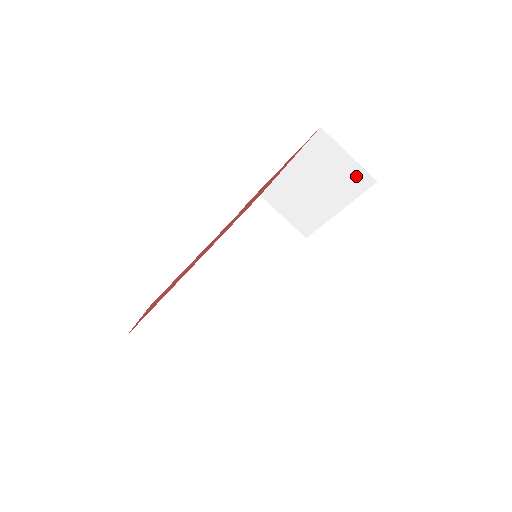
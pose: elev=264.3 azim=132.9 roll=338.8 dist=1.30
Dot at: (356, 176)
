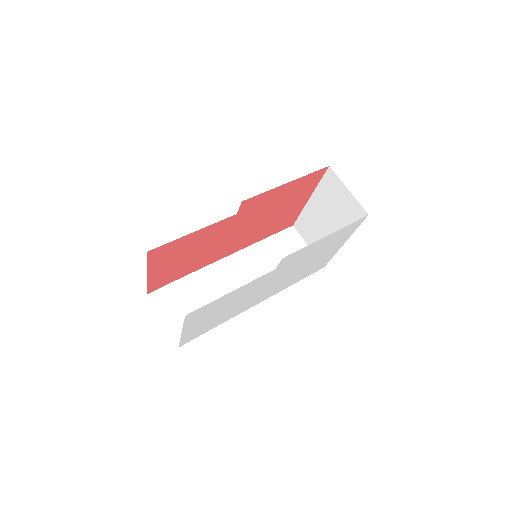
Dot at: (354, 209)
